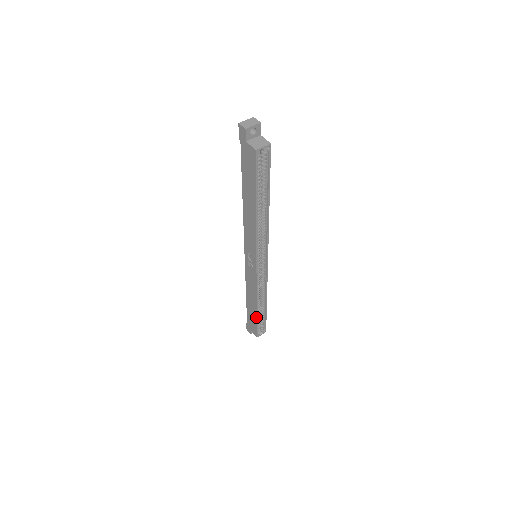
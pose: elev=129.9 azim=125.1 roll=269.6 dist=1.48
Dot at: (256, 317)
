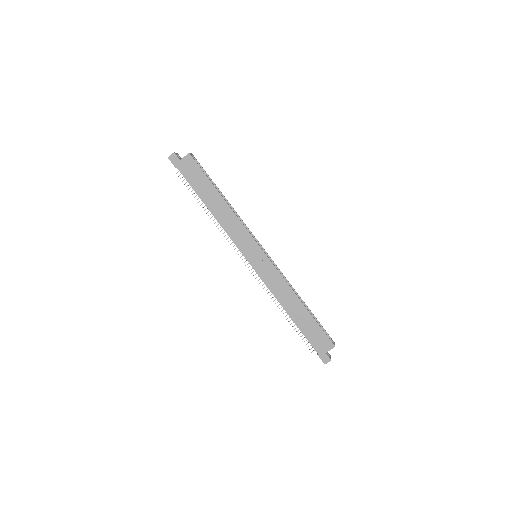
Dot at: (311, 316)
